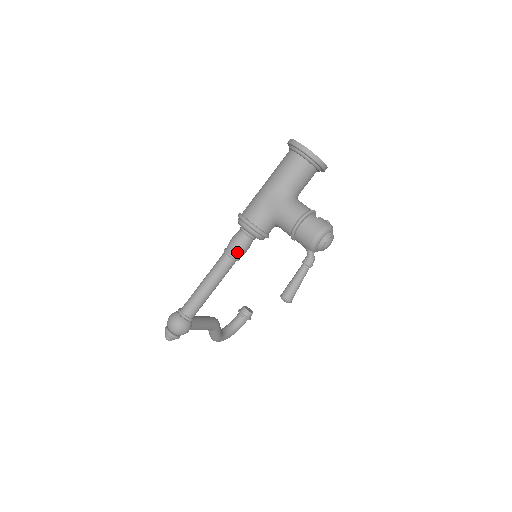
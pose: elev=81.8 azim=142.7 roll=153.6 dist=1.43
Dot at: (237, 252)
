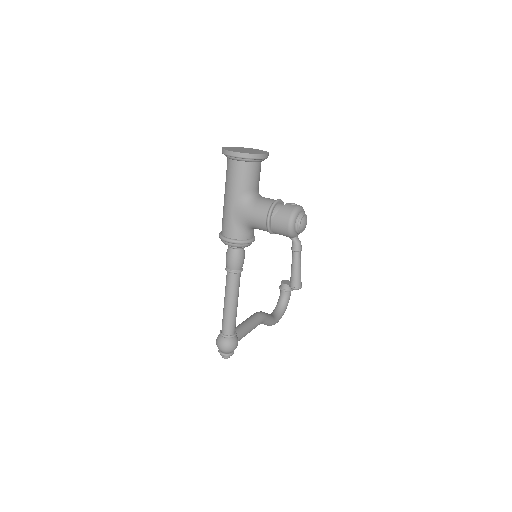
Dot at: (236, 267)
